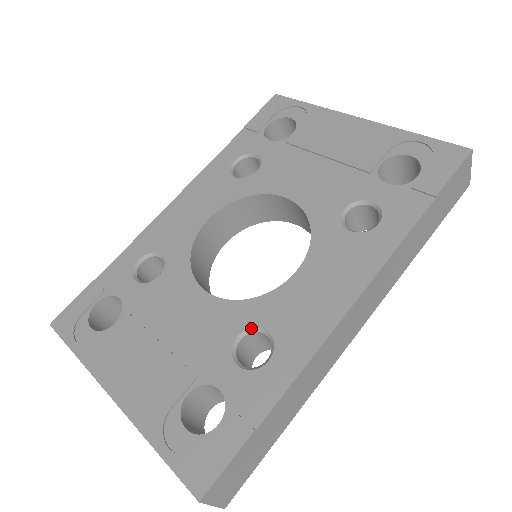
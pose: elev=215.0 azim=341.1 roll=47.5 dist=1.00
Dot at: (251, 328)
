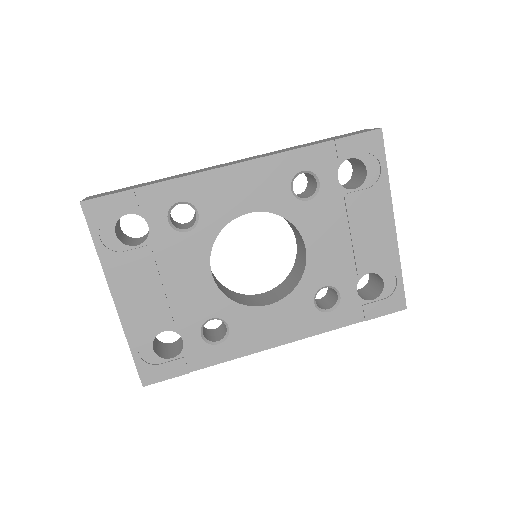
Dot at: (222, 319)
